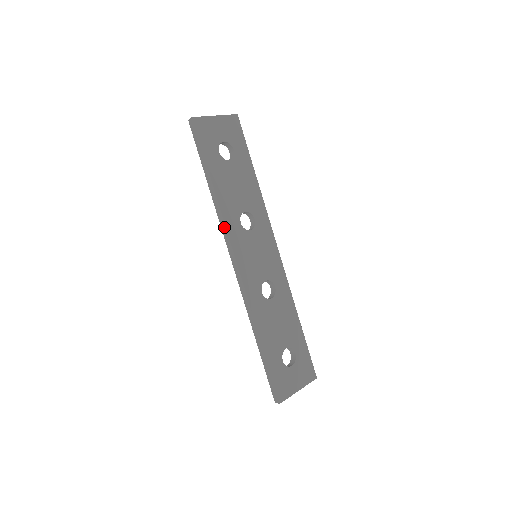
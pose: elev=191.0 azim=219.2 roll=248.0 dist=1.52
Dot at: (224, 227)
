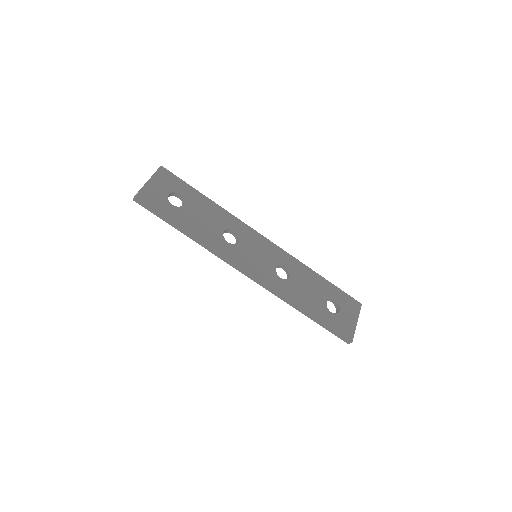
Dot at: (219, 255)
